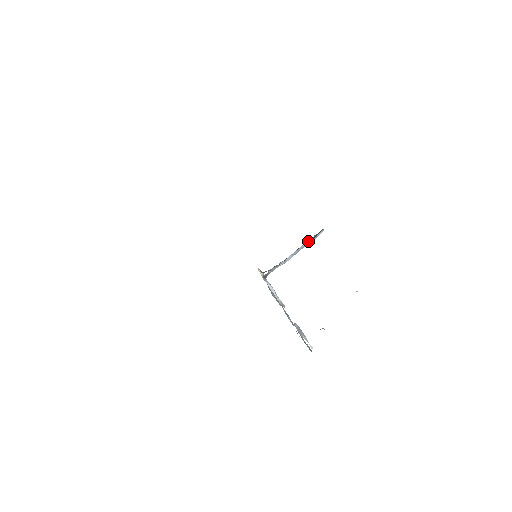
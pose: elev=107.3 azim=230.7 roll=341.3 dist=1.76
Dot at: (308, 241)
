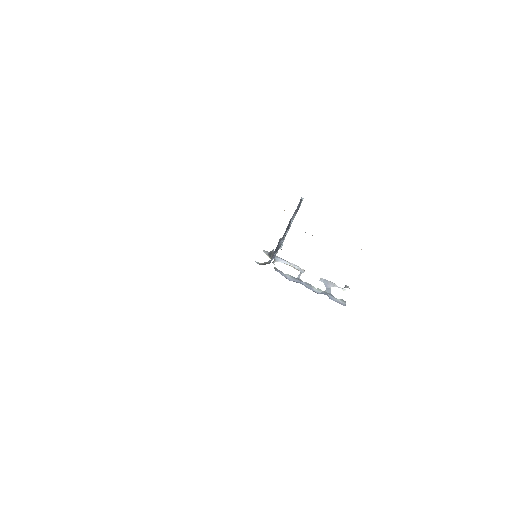
Dot at: (294, 215)
